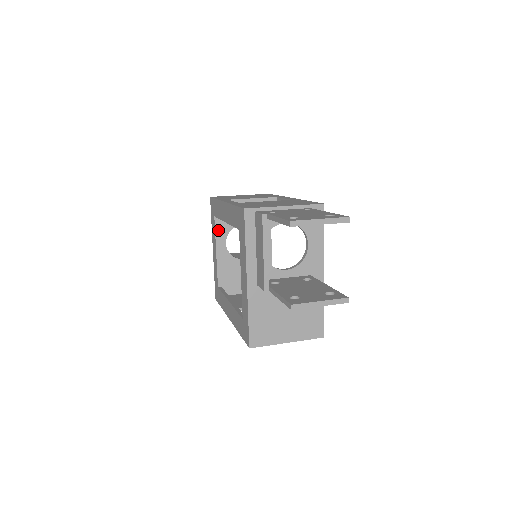
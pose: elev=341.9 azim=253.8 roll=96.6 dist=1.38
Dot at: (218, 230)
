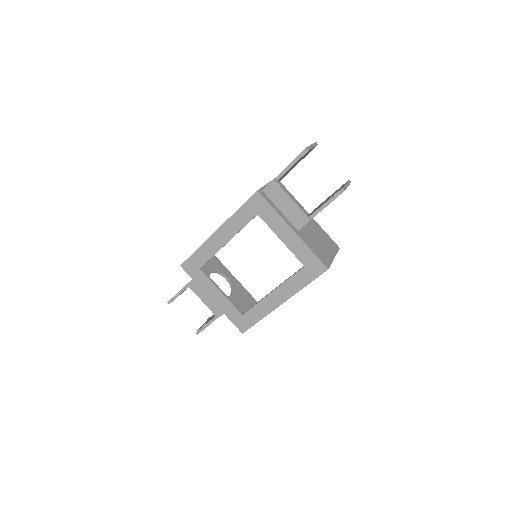
Dot at: (209, 277)
